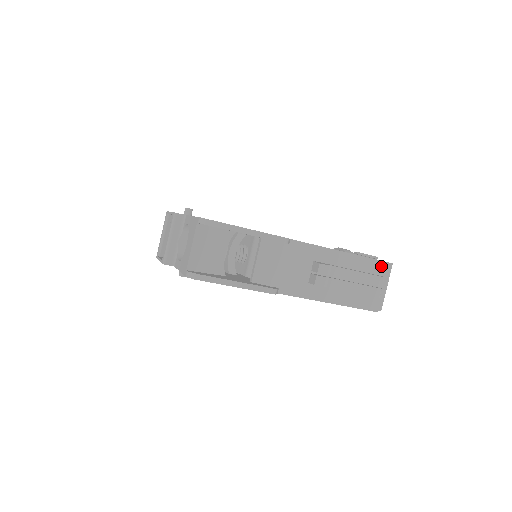
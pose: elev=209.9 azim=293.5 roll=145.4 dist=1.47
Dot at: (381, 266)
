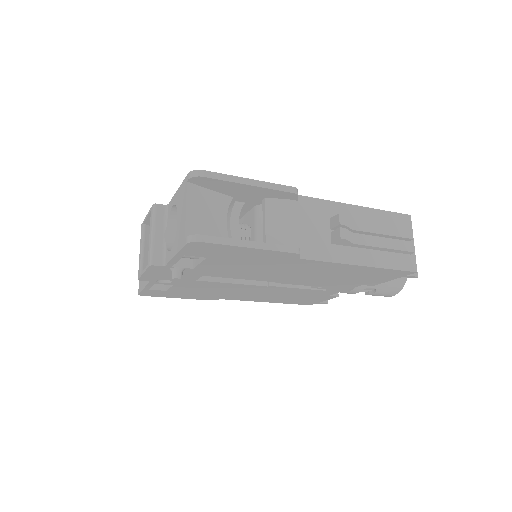
Dot at: (402, 219)
